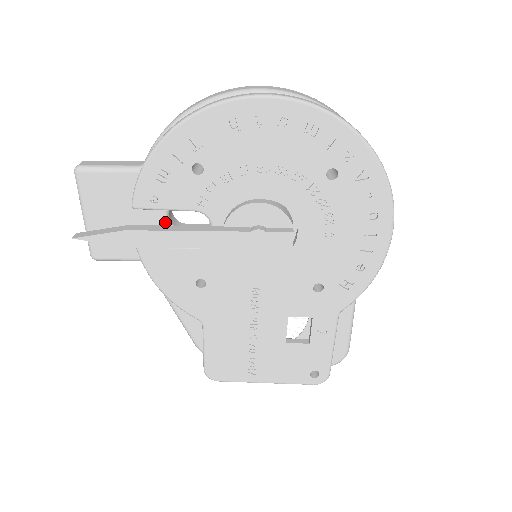
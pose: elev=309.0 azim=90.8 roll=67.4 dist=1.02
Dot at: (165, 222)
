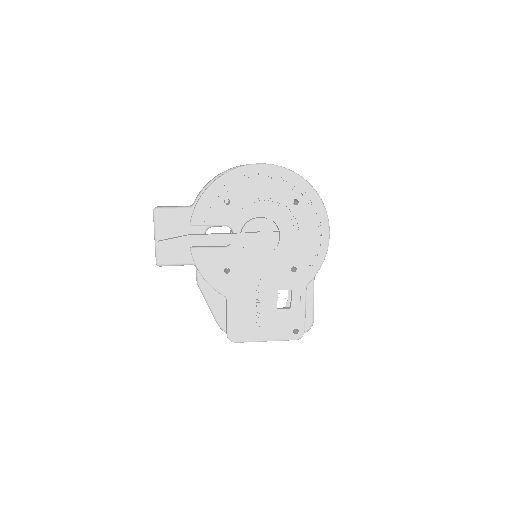
Dot at: occluded
